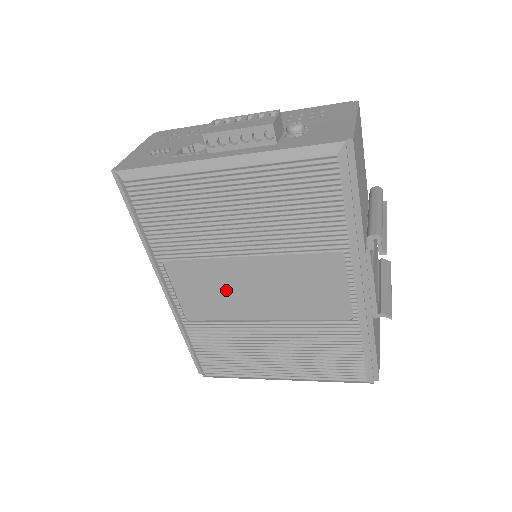
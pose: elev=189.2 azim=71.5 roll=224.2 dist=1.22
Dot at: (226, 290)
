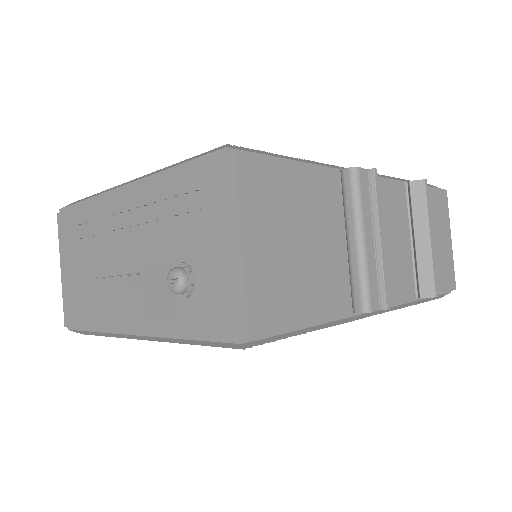
Dot at: occluded
